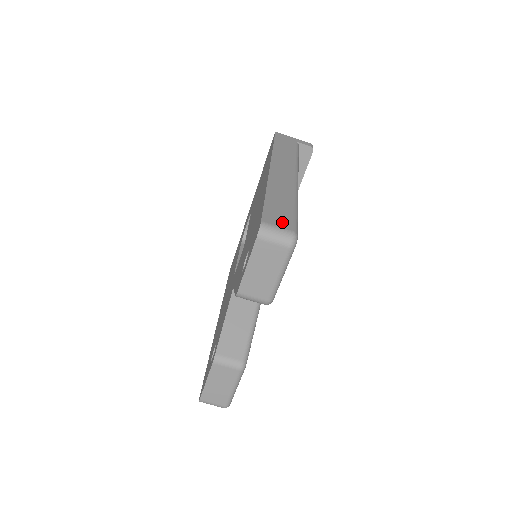
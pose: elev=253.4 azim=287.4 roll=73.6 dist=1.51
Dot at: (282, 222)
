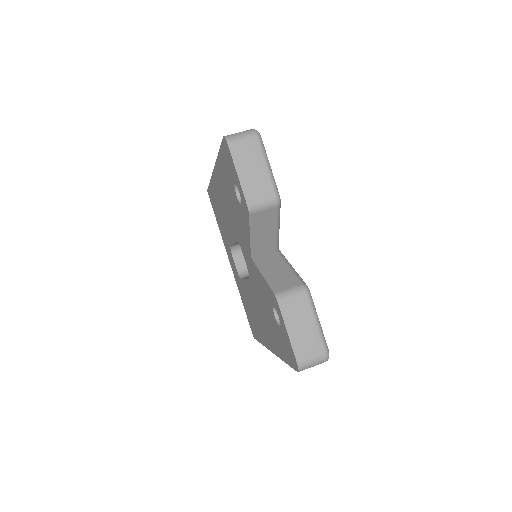
Dot at: occluded
